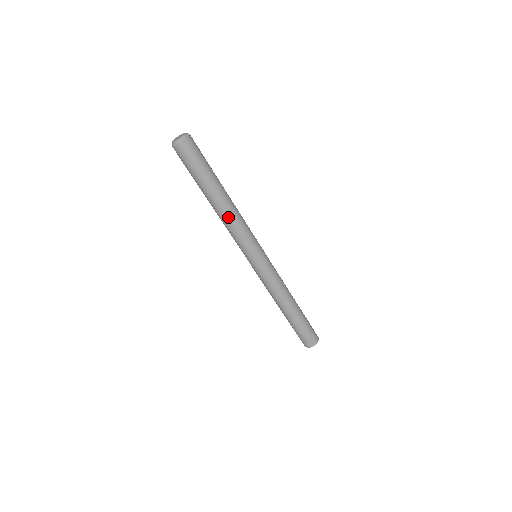
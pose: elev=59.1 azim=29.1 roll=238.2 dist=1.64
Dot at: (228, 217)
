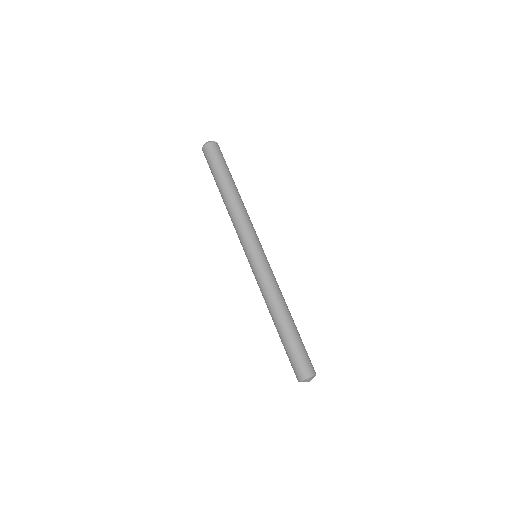
Dot at: (232, 209)
